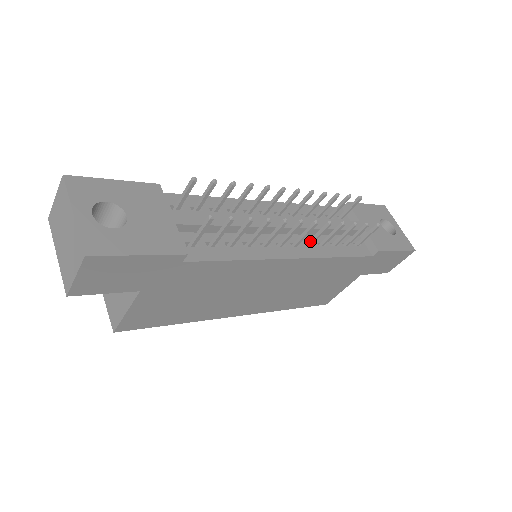
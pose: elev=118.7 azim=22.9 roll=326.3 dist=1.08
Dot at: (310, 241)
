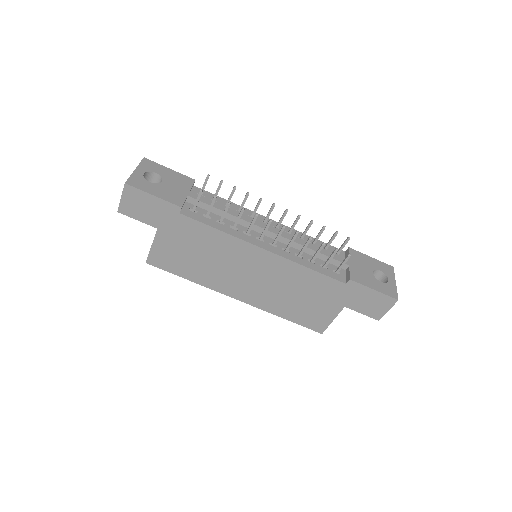
Dot at: (286, 247)
